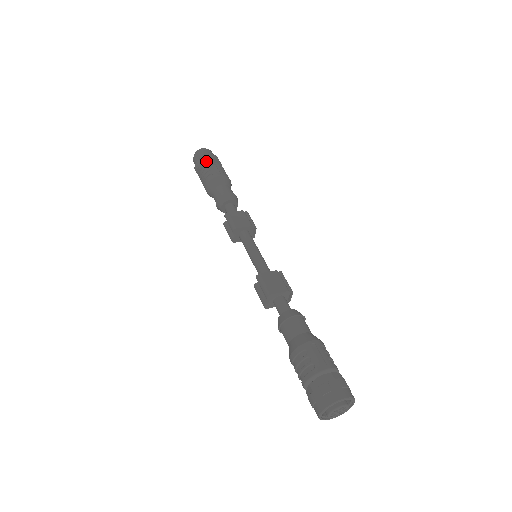
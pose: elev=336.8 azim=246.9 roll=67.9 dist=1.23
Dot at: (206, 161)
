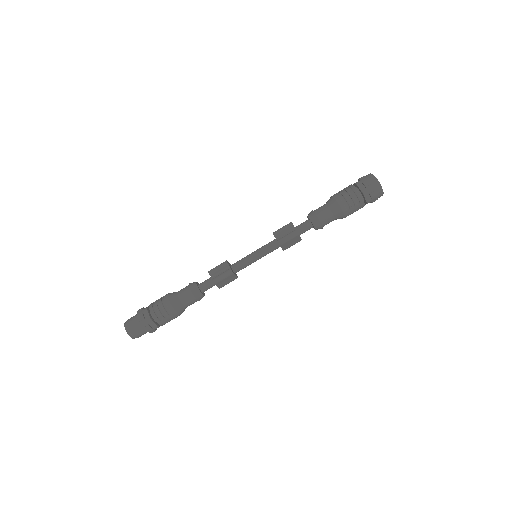
Dot at: occluded
